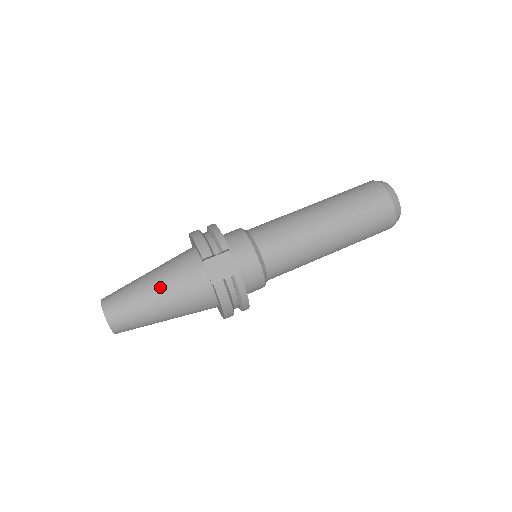
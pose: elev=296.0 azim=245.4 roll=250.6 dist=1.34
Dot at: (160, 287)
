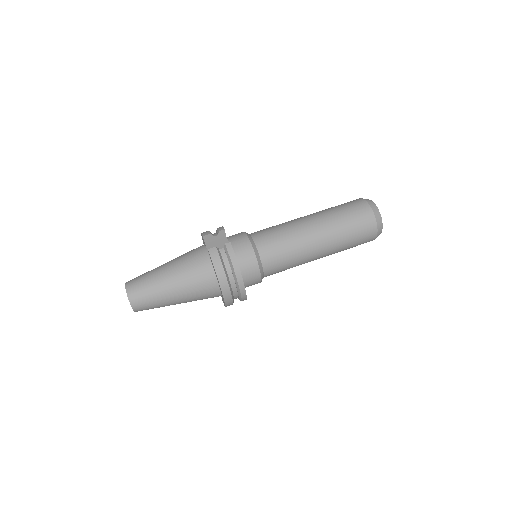
Dot at: (170, 264)
